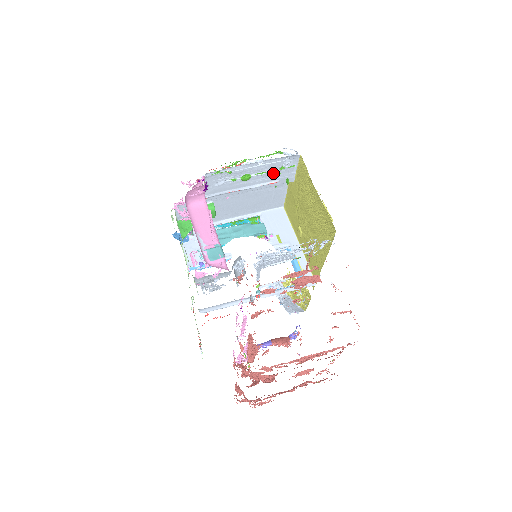
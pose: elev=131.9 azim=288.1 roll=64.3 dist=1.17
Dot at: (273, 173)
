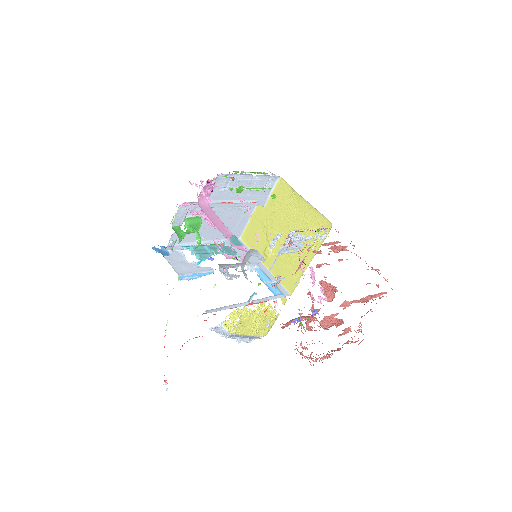
Dot at: (257, 191)
